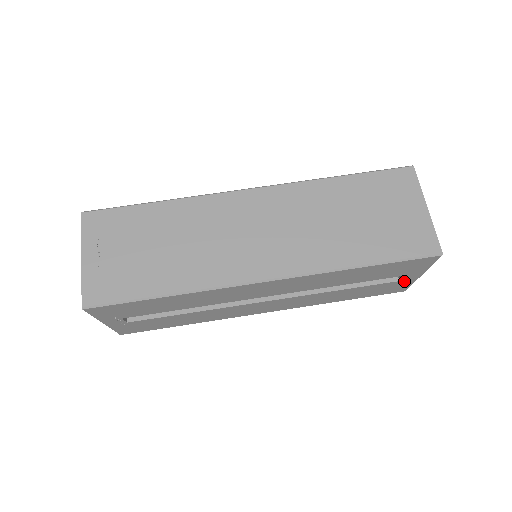
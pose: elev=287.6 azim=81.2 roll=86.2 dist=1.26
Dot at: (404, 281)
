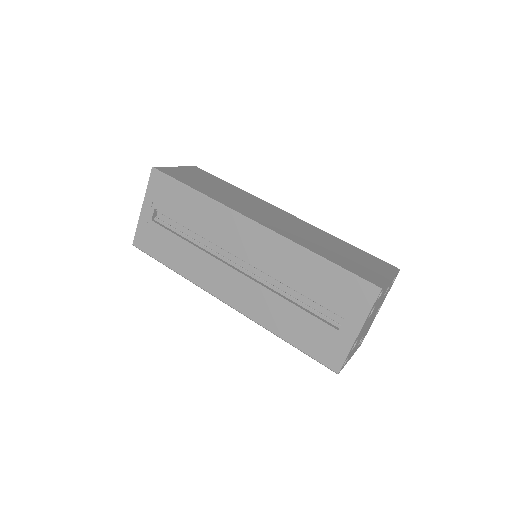
Dot at: (342, 337)
